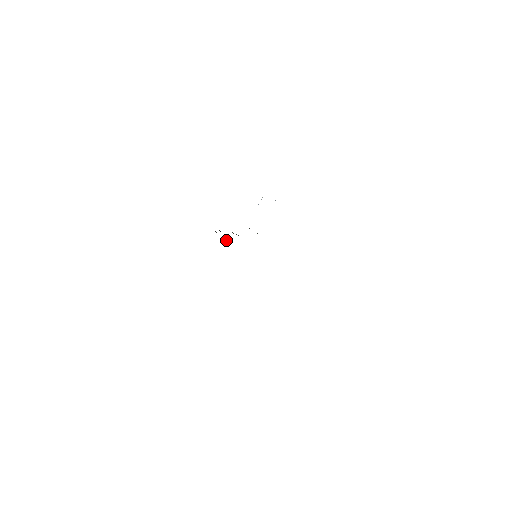
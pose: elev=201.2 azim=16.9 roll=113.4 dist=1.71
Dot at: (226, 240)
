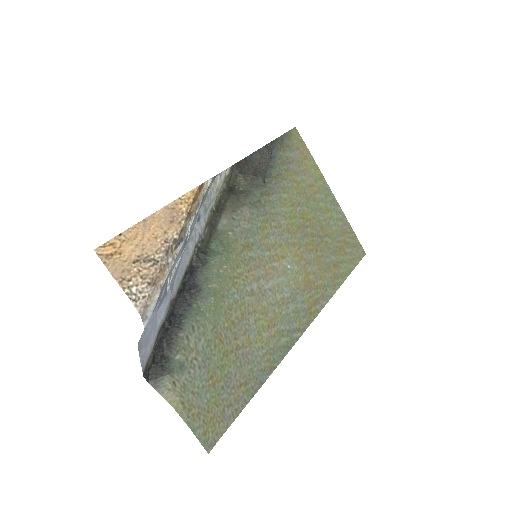
Dot at: (266, 173)
